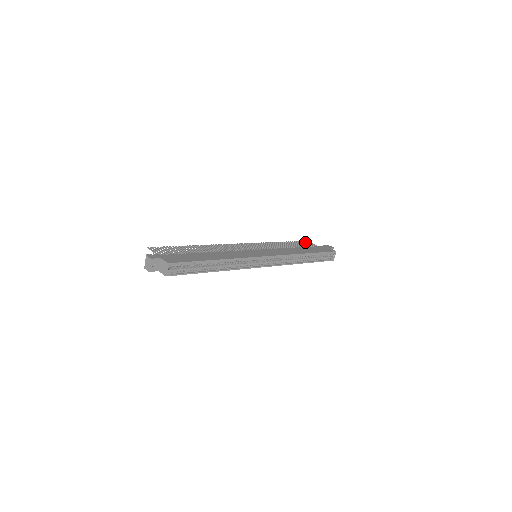
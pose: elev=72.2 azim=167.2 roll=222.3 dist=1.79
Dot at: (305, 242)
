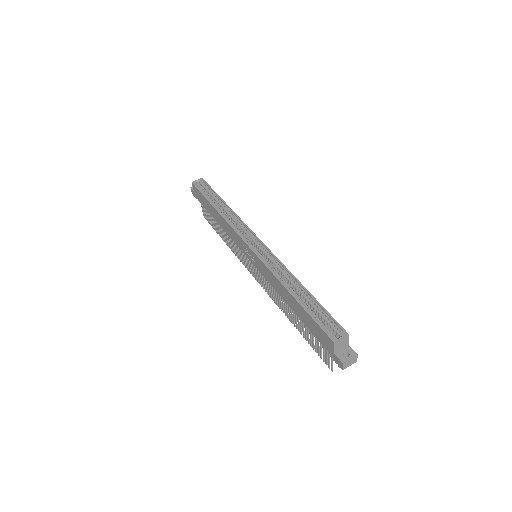
Dot at: occluded
